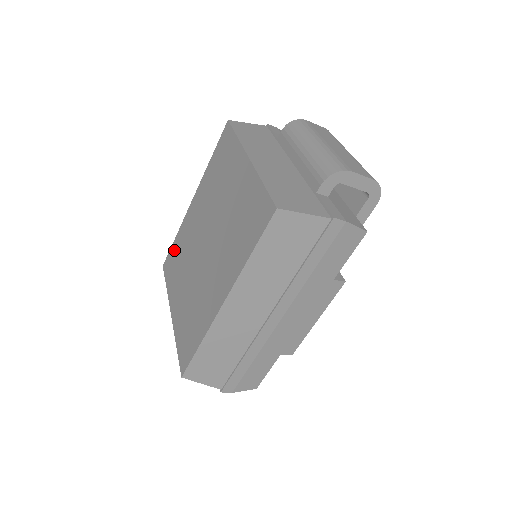
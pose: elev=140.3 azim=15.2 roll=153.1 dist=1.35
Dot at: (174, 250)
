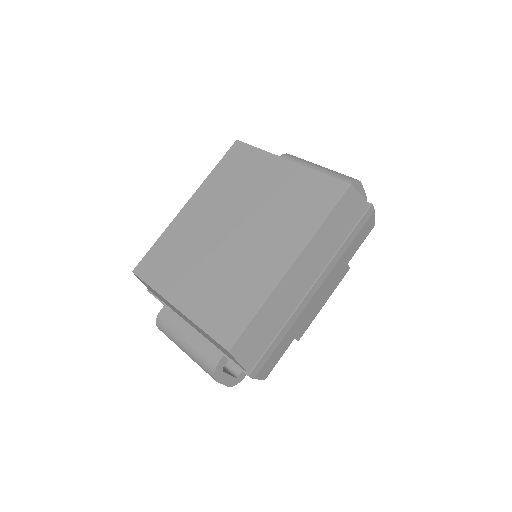
Dot at: (159, 251)
